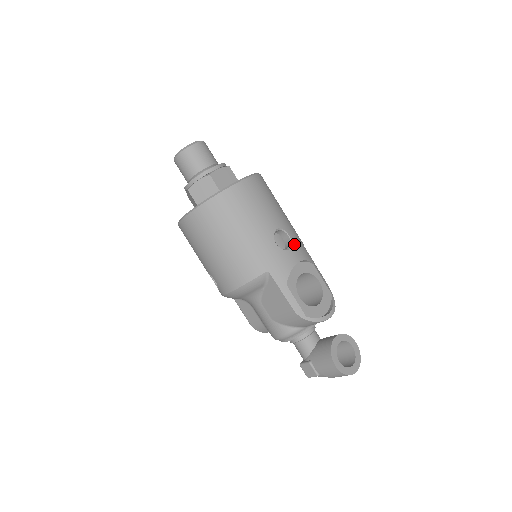
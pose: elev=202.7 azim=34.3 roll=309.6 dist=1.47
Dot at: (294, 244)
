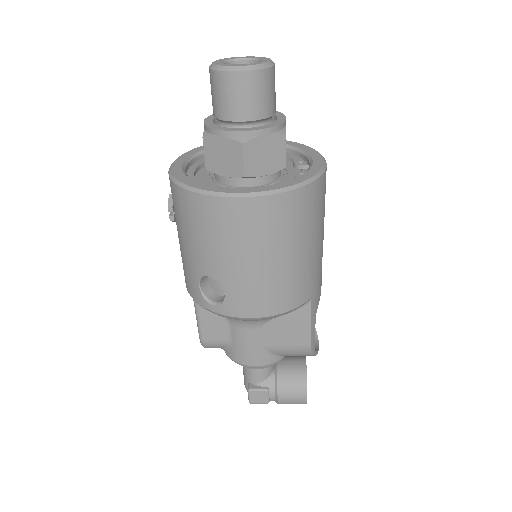
Dot at: occluded
